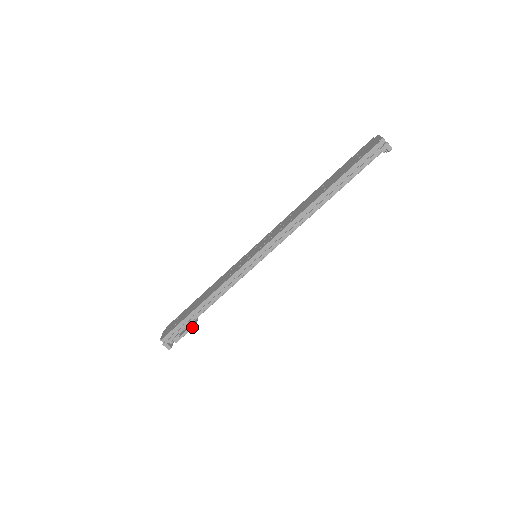
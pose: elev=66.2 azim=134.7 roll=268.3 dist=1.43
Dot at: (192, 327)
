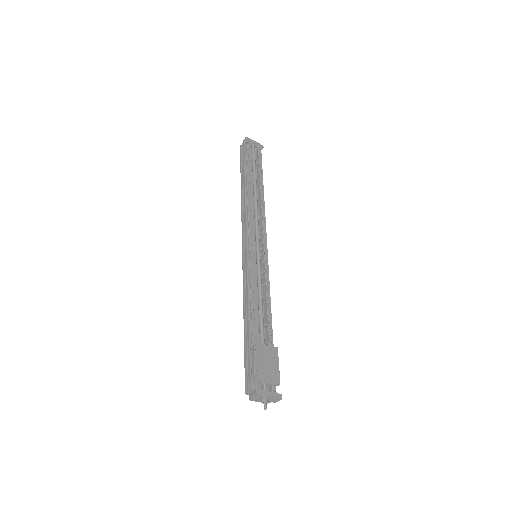
Dot at: (253, 347)
